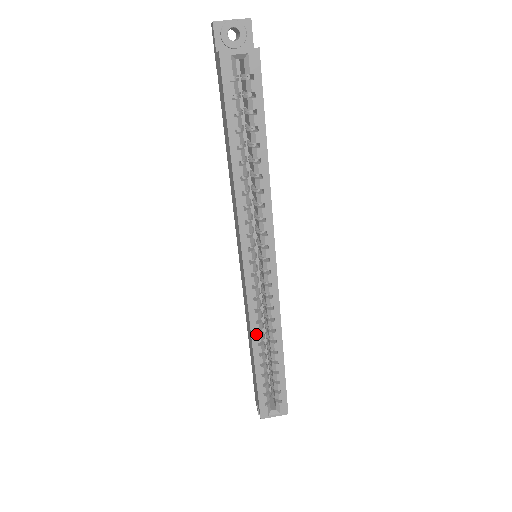
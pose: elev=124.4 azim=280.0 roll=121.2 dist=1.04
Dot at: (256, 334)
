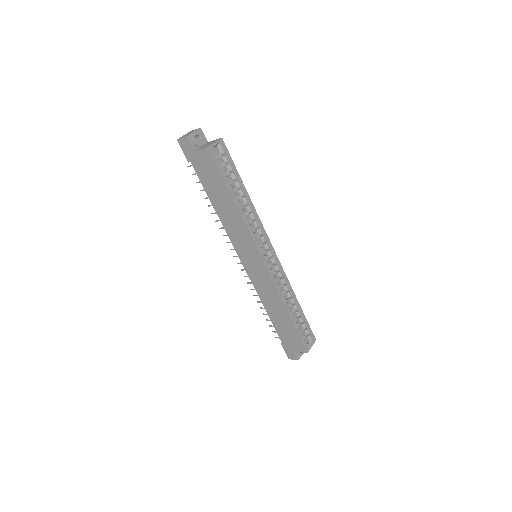
Dot at: (283, 298)
